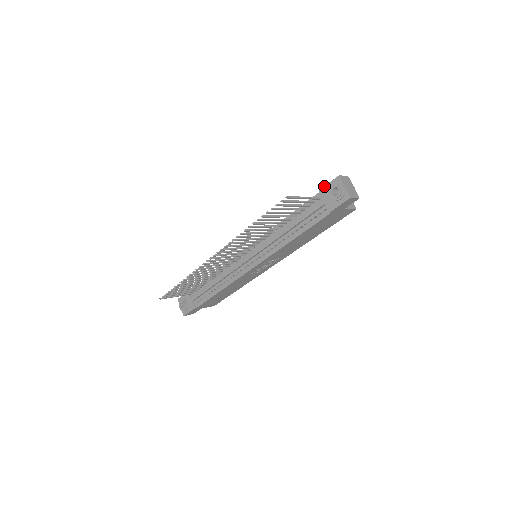
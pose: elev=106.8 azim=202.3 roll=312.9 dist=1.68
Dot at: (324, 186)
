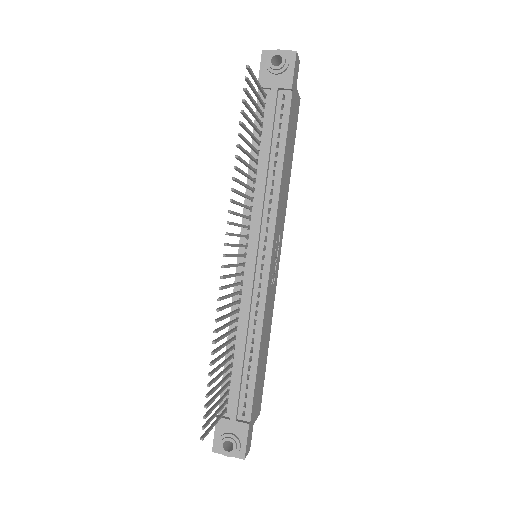
Dot at: occluded
